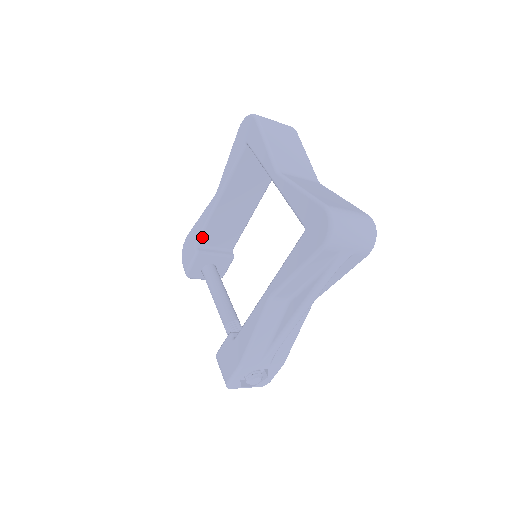
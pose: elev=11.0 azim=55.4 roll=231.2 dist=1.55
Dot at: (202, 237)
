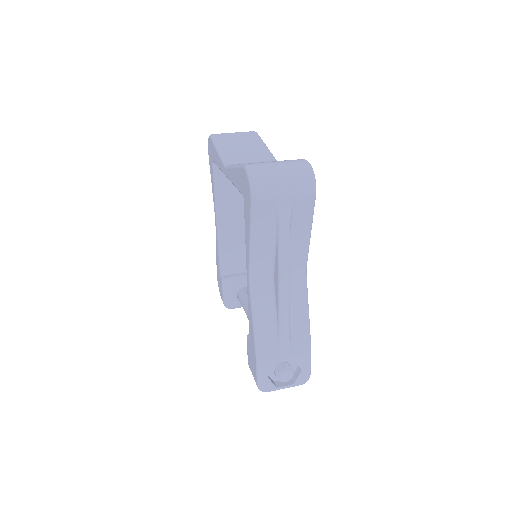
Dot at: (222, 265)
